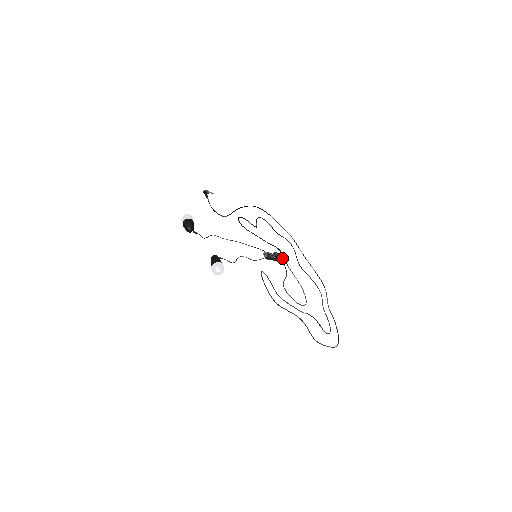
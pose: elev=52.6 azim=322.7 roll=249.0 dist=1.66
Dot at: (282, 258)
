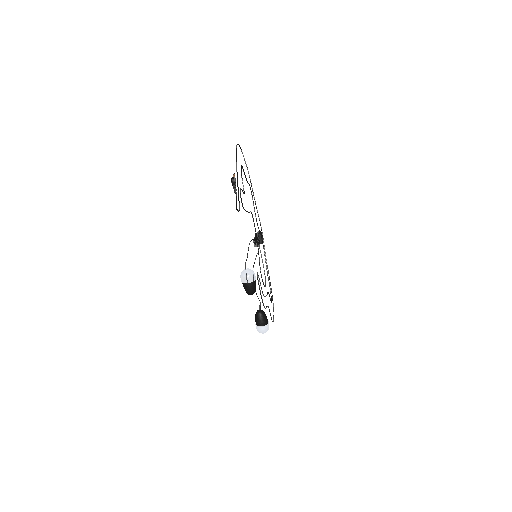
Dot at: occluded
